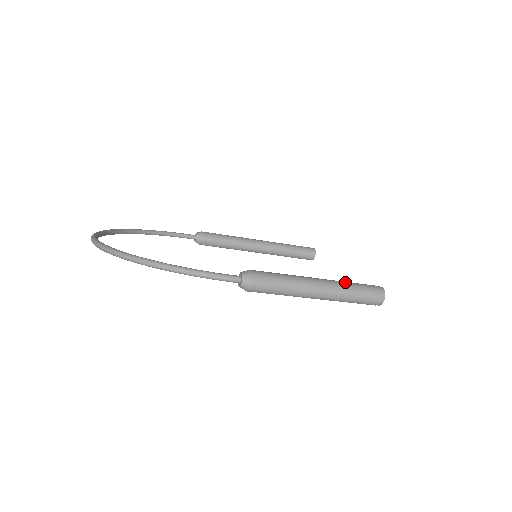
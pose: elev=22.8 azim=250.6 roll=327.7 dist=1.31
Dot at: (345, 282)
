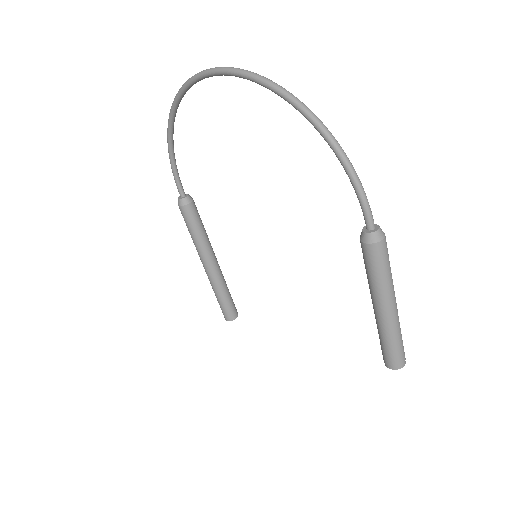
Dot at: occluded
